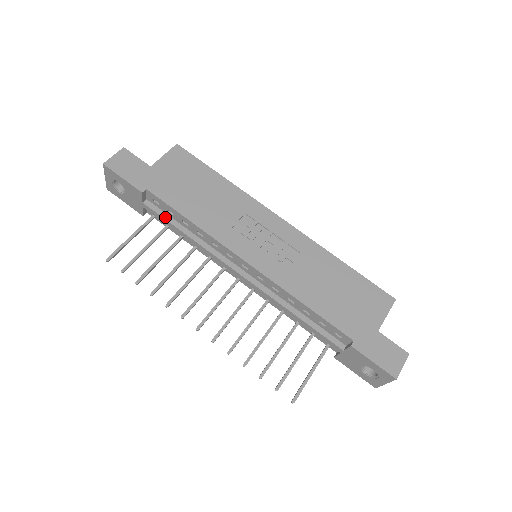
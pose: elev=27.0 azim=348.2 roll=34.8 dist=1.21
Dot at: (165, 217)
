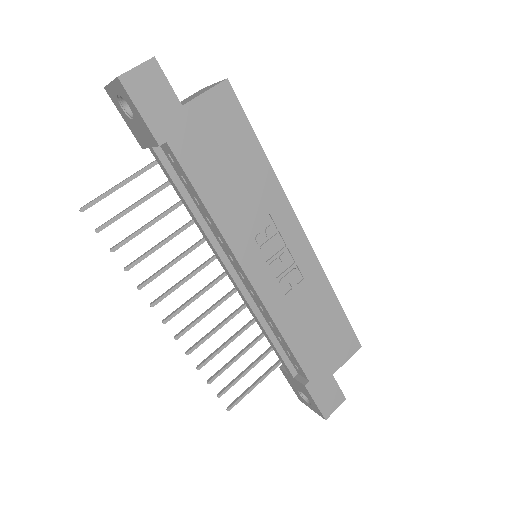
Dot at: (174, 179)
